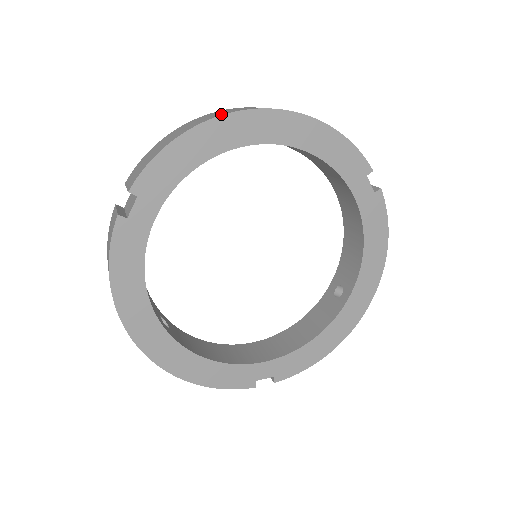
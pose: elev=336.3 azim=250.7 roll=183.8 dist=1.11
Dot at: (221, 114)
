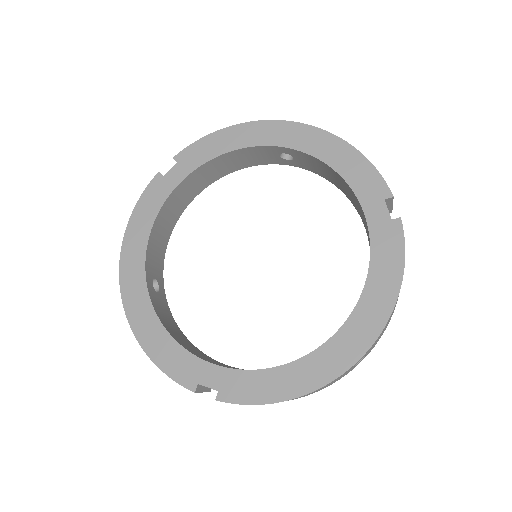
Dot at: (261, 122)
